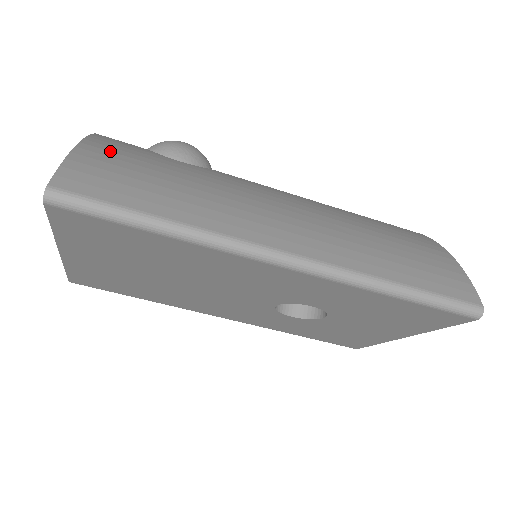
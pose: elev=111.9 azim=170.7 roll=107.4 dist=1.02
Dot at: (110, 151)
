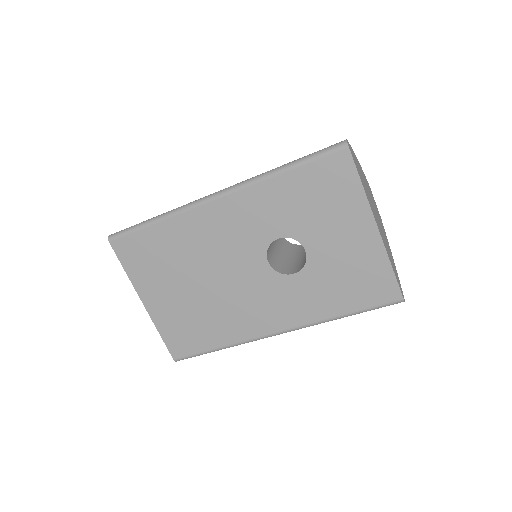
Dot at: occluded
